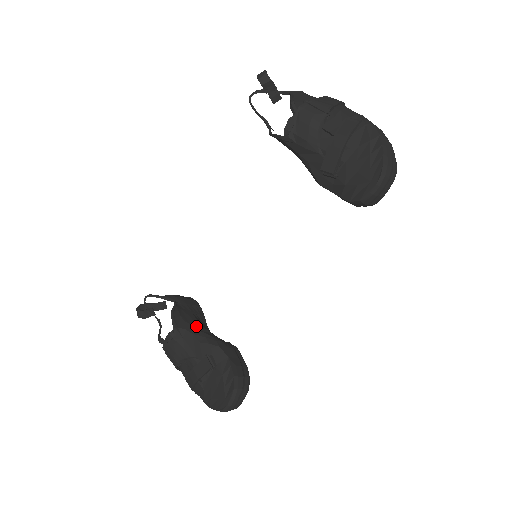
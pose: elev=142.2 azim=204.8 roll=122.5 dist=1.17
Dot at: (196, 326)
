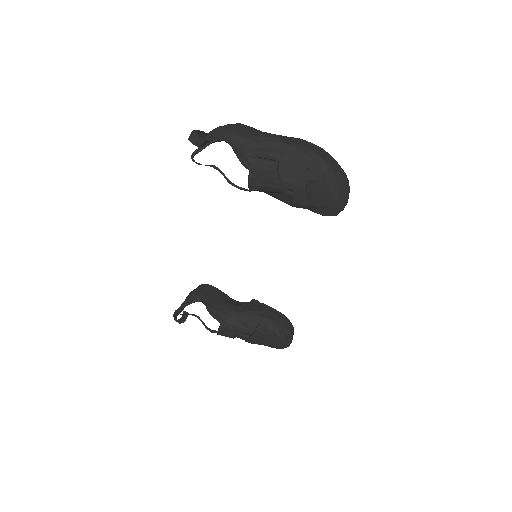
Dot at: (232, 311)
